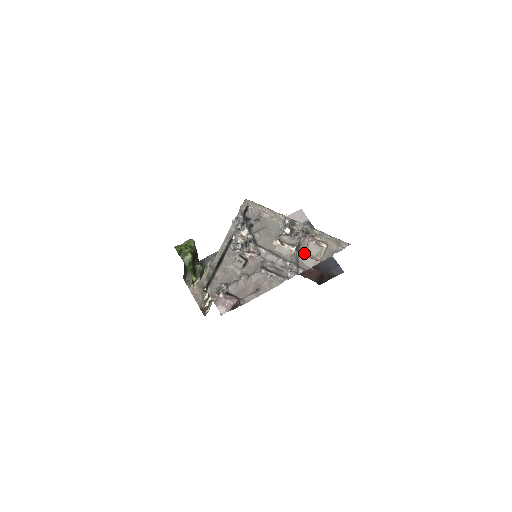
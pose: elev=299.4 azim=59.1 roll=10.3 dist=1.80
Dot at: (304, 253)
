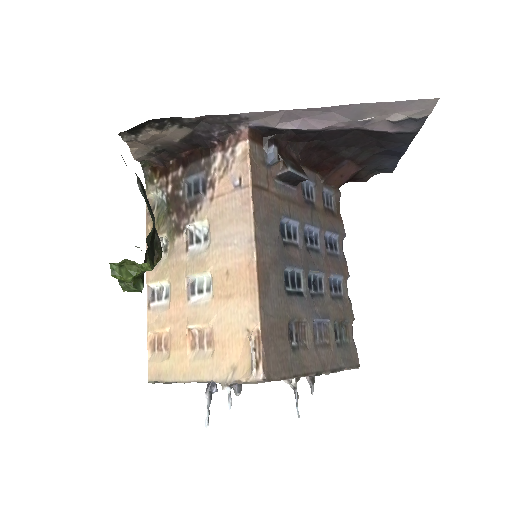
Dot at: occluded
